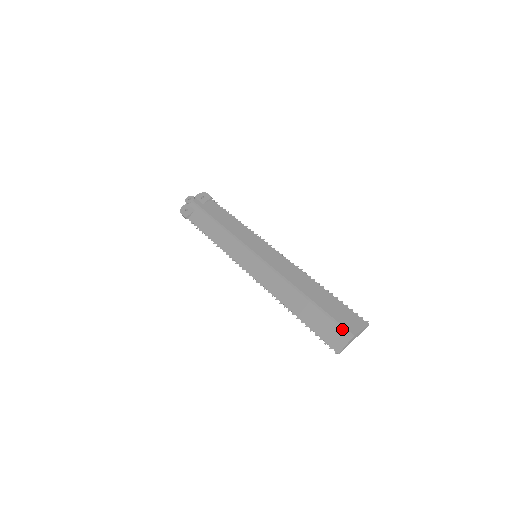
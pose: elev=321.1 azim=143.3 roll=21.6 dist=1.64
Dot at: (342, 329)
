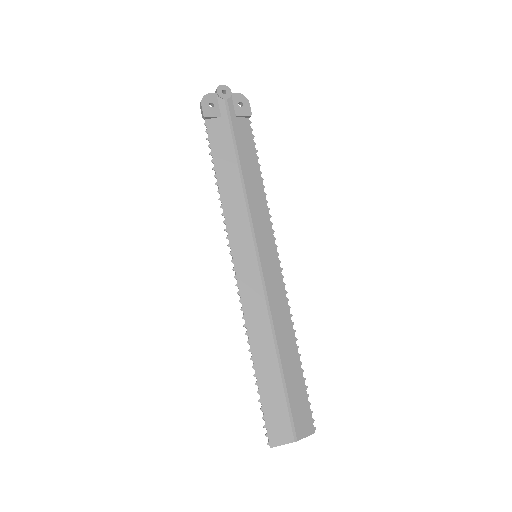
Dot at: (291, 426)
